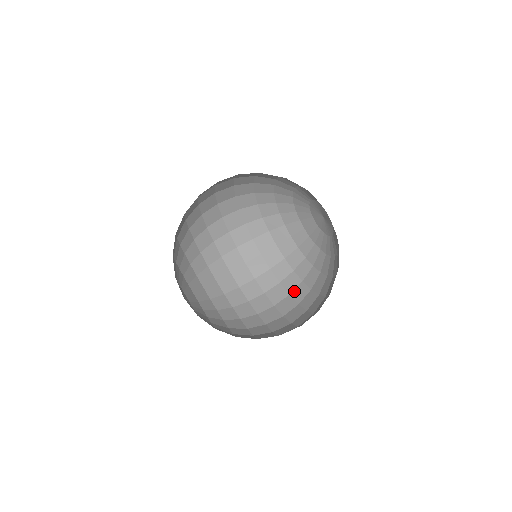
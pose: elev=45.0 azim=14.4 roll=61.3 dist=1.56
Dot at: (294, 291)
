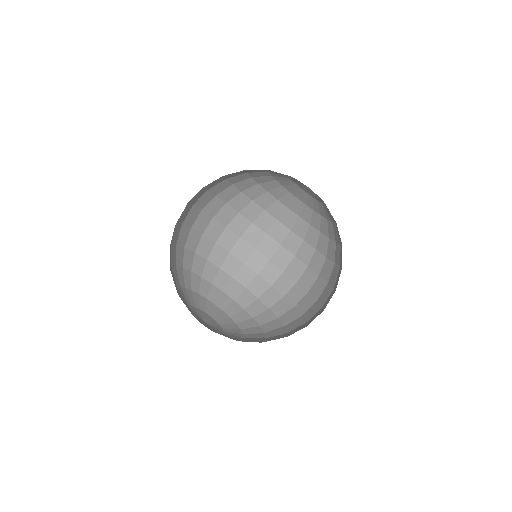
Dot at: (285, 241)
